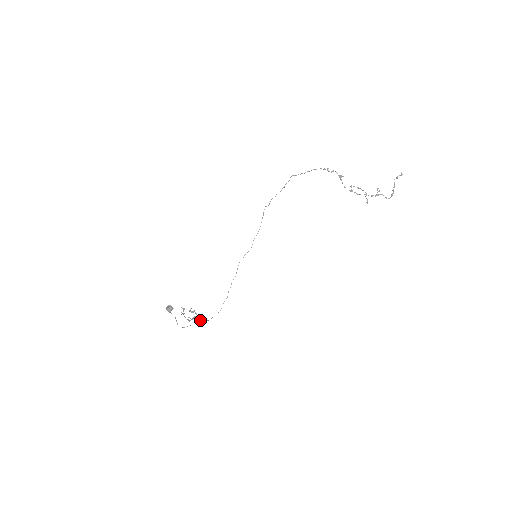
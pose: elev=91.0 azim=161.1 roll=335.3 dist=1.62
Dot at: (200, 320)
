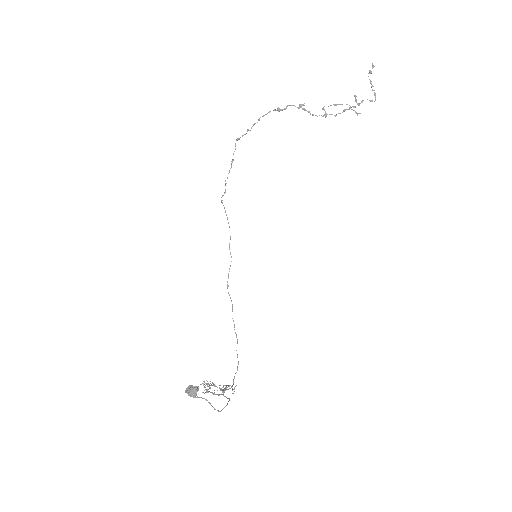
Dot at: occluded
